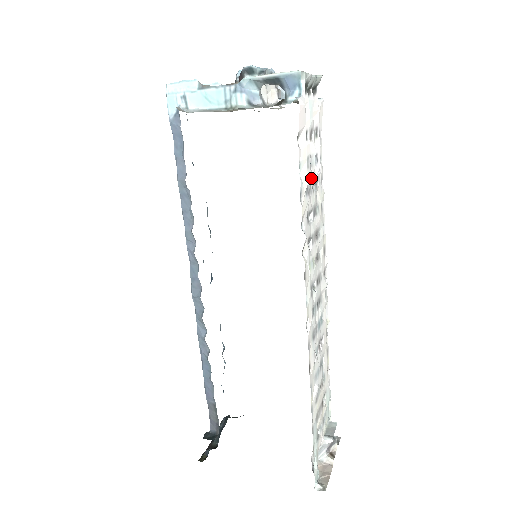
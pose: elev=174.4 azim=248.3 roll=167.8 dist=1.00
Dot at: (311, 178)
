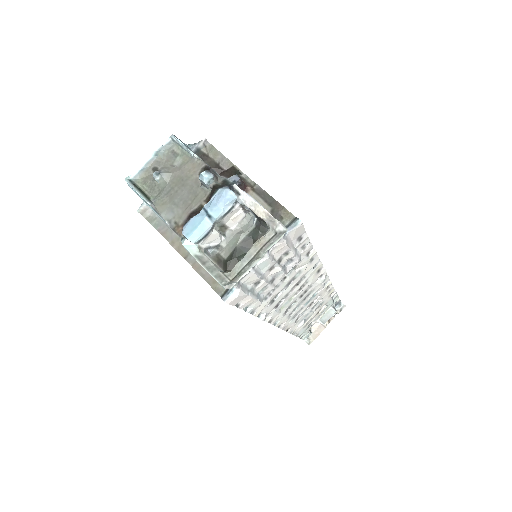
Dot at: (274, 286)
